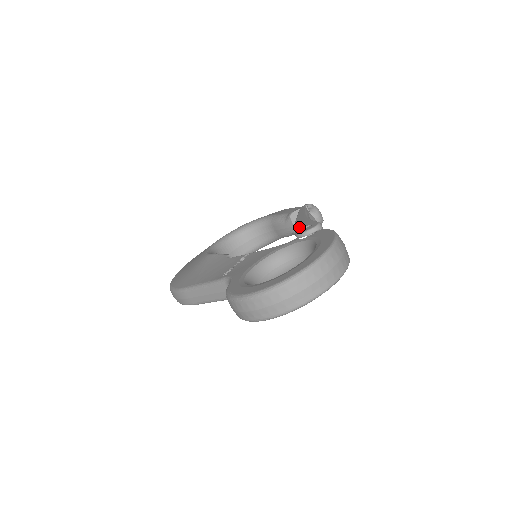
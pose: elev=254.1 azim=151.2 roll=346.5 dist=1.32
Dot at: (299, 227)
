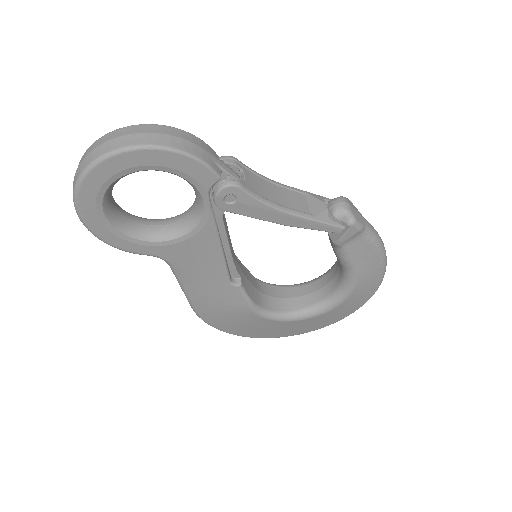
Dot at: occluded
